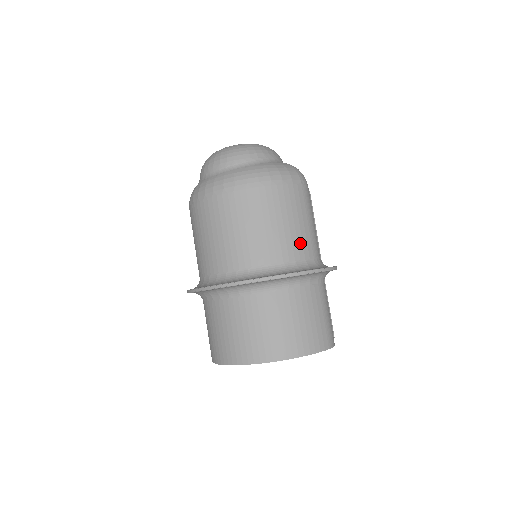
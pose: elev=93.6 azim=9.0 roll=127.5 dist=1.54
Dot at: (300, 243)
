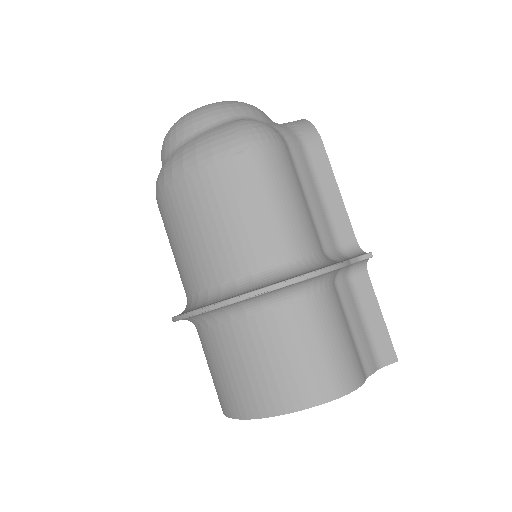
Dot at: (256, 244)
